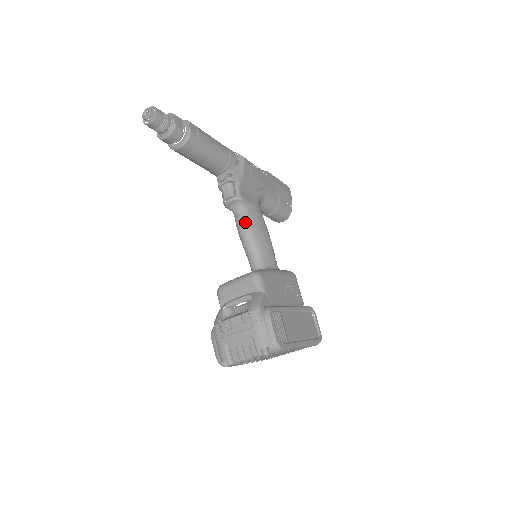
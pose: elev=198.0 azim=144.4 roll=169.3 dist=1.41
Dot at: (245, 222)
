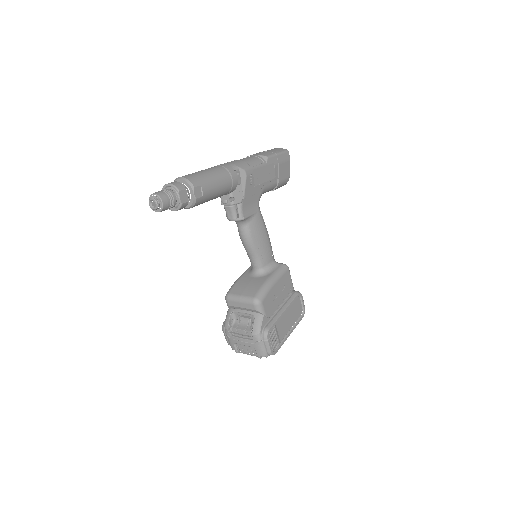
Dot at: (247, 236)
